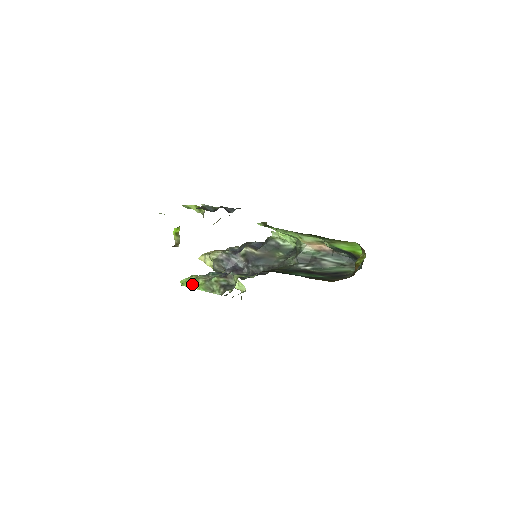
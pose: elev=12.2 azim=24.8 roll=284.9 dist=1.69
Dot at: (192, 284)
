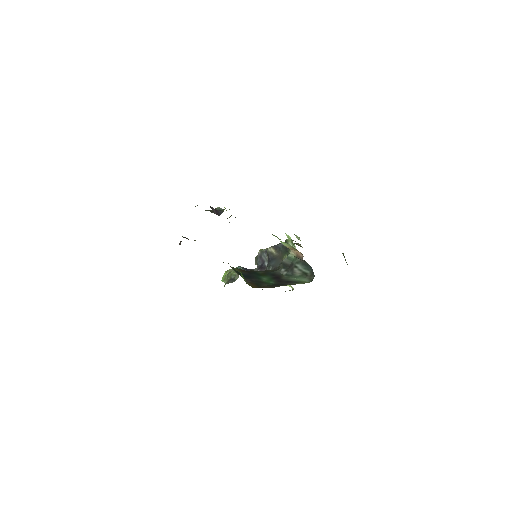
Dot at: (224, 274)
